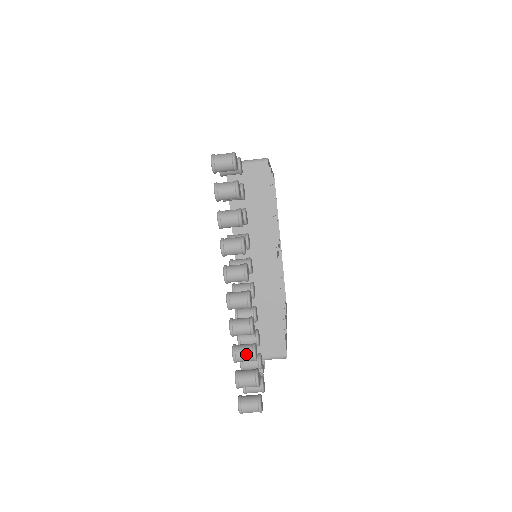
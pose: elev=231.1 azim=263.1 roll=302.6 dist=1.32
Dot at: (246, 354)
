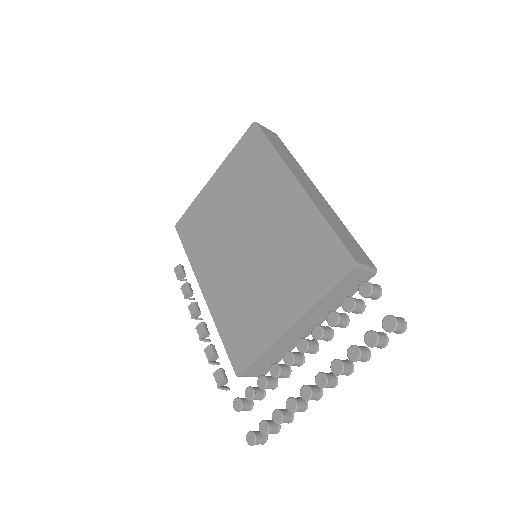
Dot at: (288, 422)
